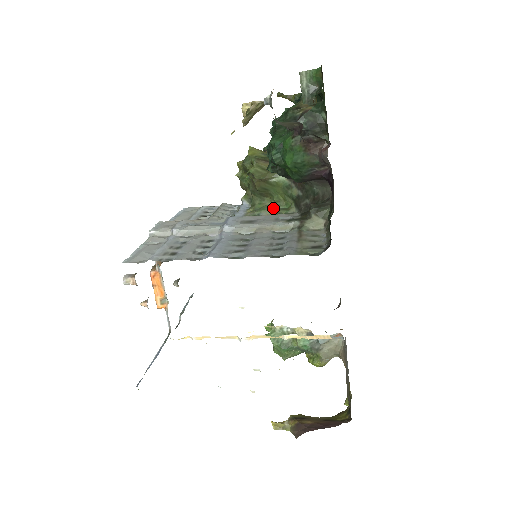
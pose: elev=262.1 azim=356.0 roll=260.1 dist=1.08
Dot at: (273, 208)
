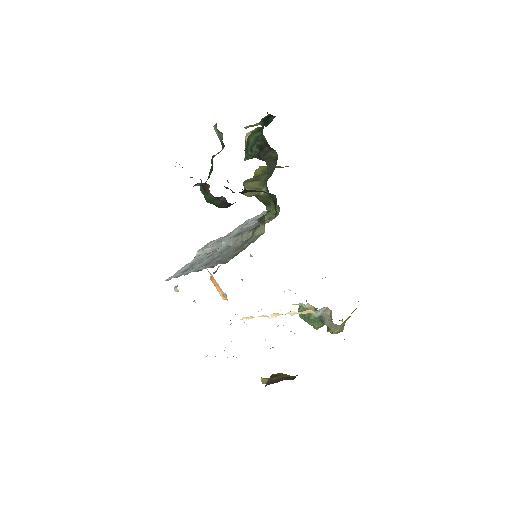
Dot at: (270, 214)
